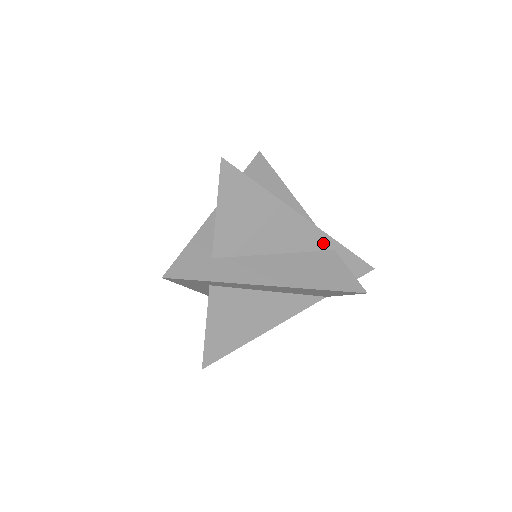
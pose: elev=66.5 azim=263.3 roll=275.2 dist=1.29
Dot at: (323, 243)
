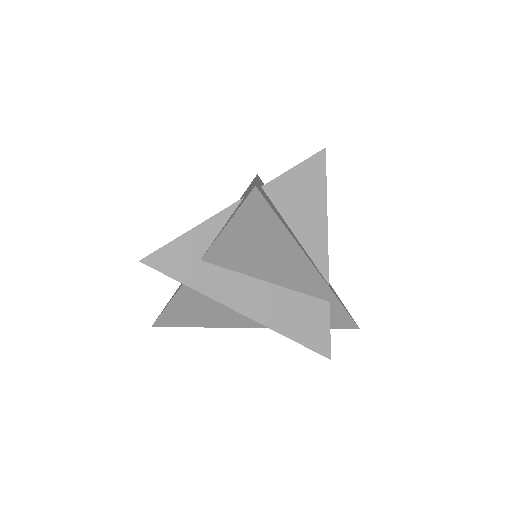
Dot at: (321, 293)
